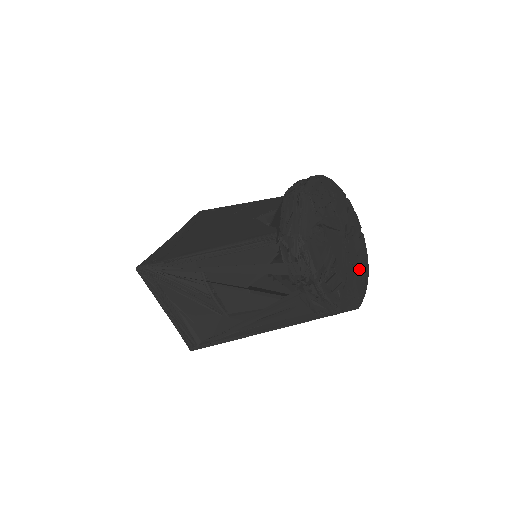
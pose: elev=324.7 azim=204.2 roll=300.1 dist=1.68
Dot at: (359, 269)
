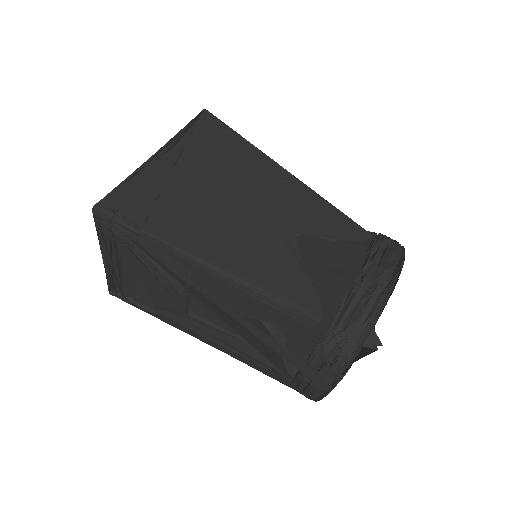
Dot at: occluded
